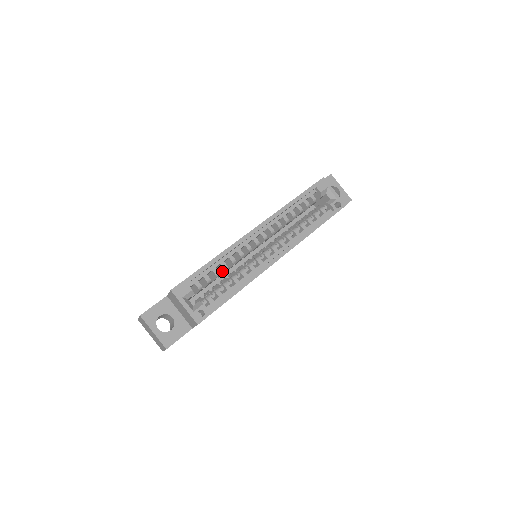
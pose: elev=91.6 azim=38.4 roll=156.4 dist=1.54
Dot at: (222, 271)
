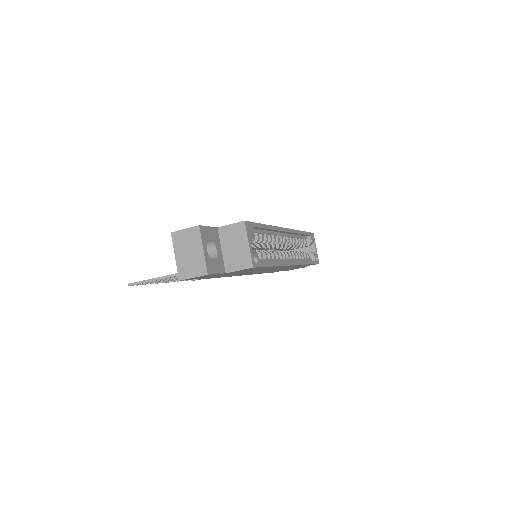
Dot at: occluded
